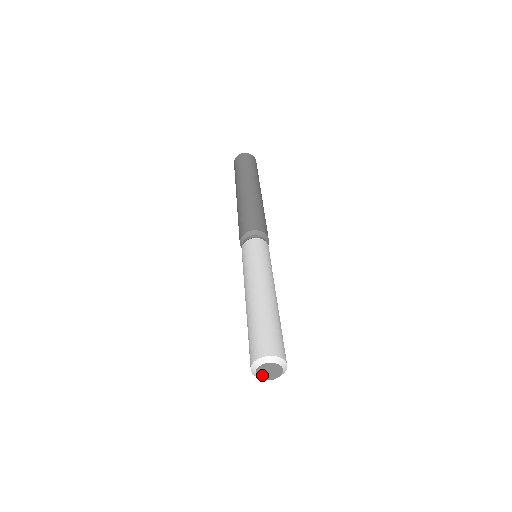
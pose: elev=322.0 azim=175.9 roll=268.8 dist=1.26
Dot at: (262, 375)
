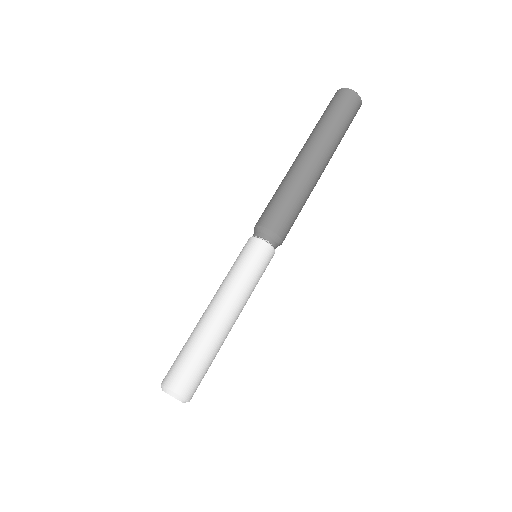
Dot at: occluded
